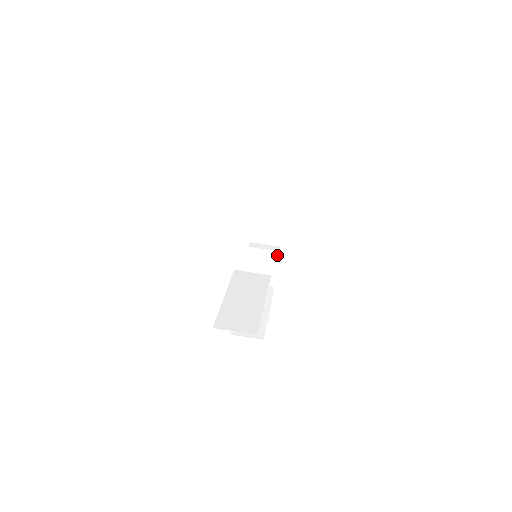
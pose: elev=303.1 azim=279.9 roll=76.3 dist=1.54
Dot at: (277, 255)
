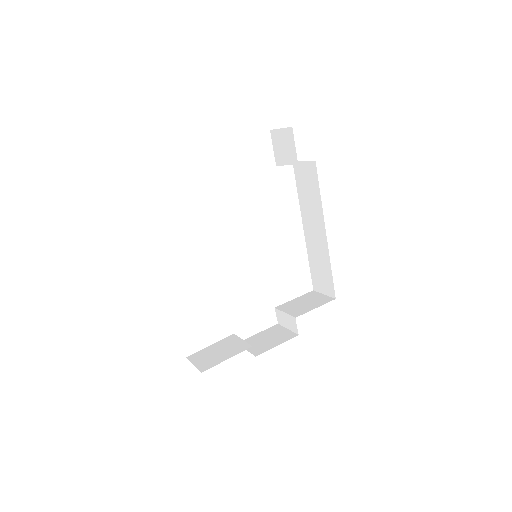
Dot at: occluded
